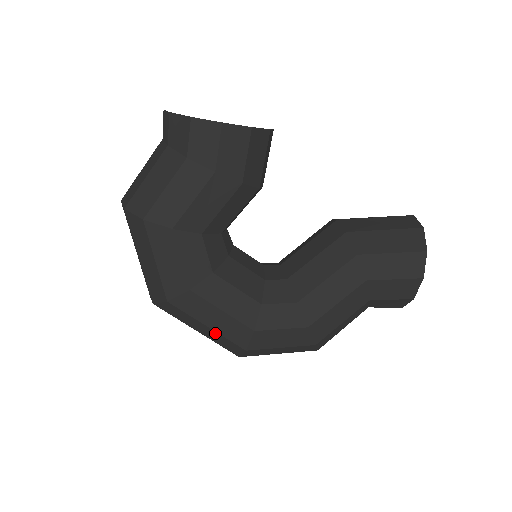
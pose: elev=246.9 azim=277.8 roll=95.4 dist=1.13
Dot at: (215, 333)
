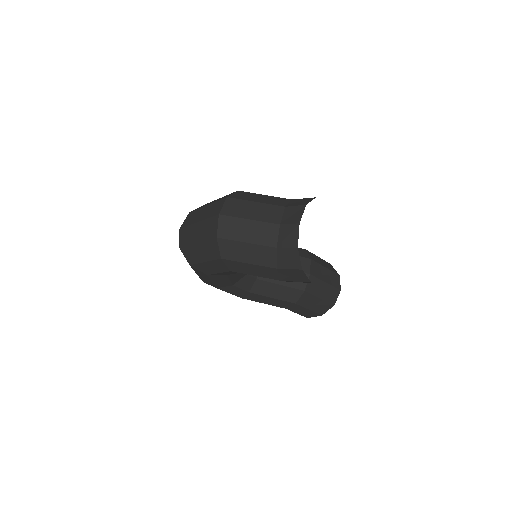
Dot at: occluded
